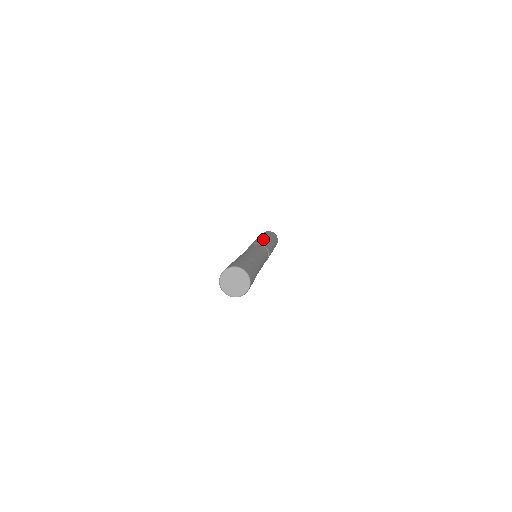
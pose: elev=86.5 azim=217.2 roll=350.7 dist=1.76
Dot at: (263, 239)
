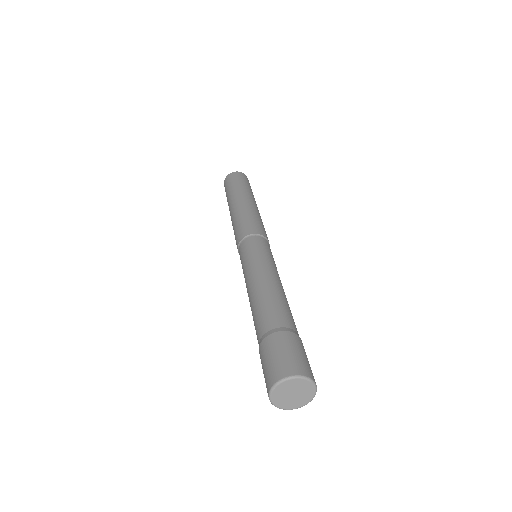
Dot at: (251, 213)
